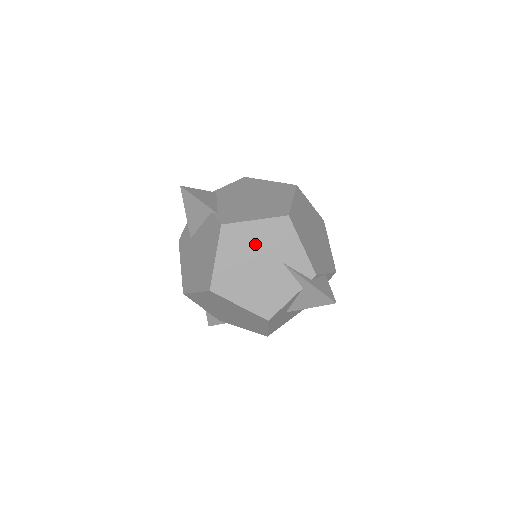
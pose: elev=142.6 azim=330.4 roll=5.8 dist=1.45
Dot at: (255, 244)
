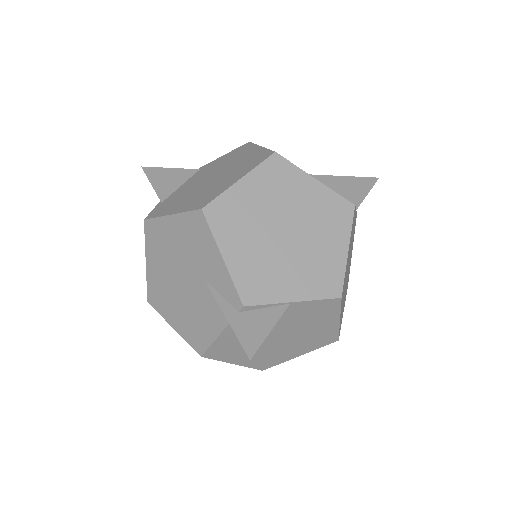
Dot at: (175, 249)
